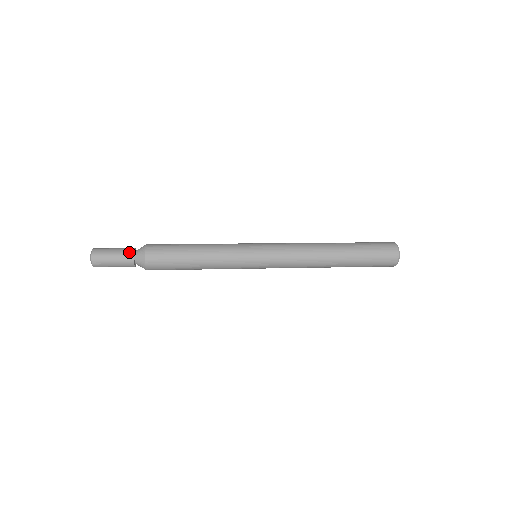
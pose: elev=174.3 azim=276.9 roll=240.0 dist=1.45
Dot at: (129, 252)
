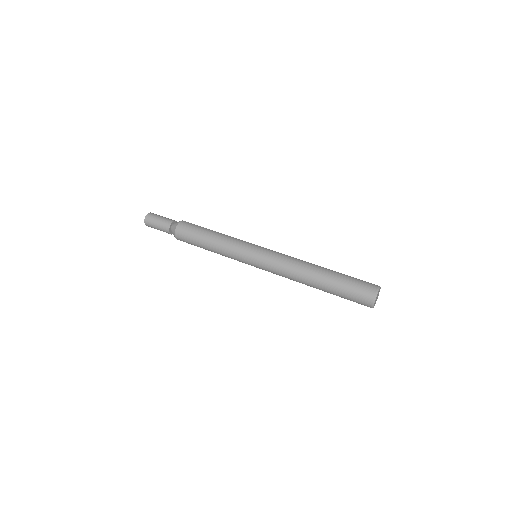
Dot at: (166, 227)
